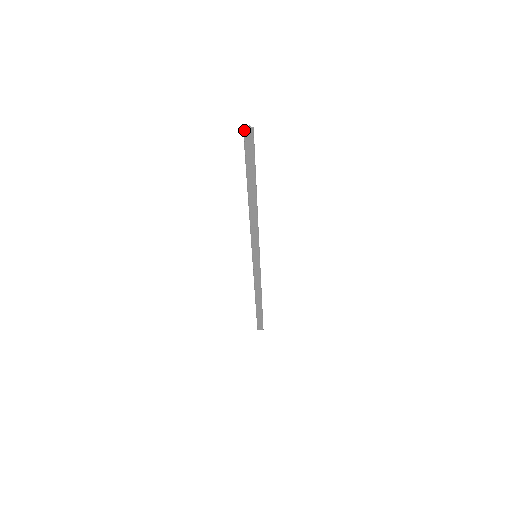
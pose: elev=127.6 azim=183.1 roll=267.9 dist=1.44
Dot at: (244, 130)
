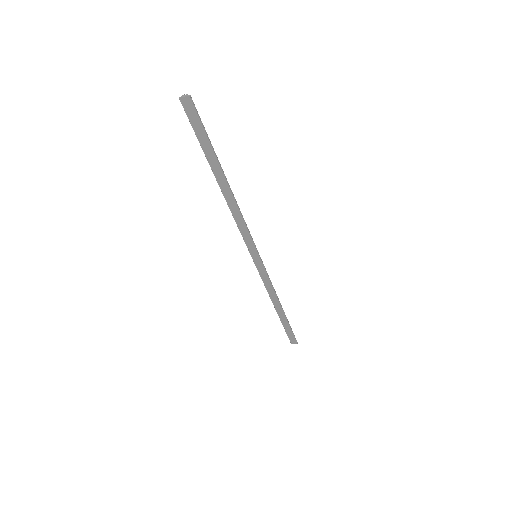
Dot at: (181, 100)
